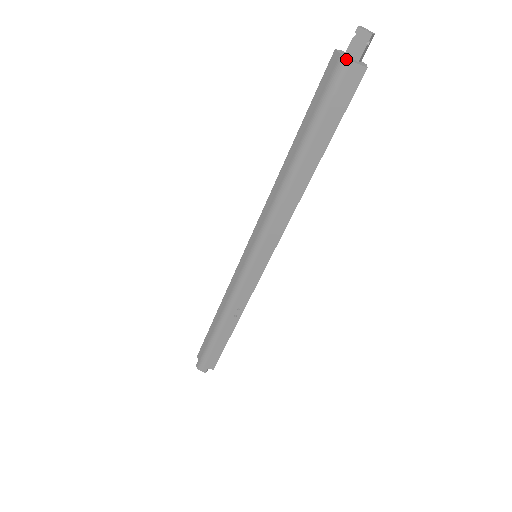
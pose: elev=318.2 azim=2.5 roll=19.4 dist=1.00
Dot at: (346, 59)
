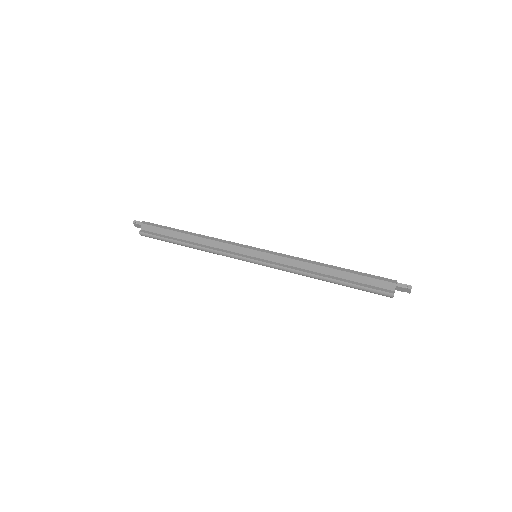
Dot at: occluded
